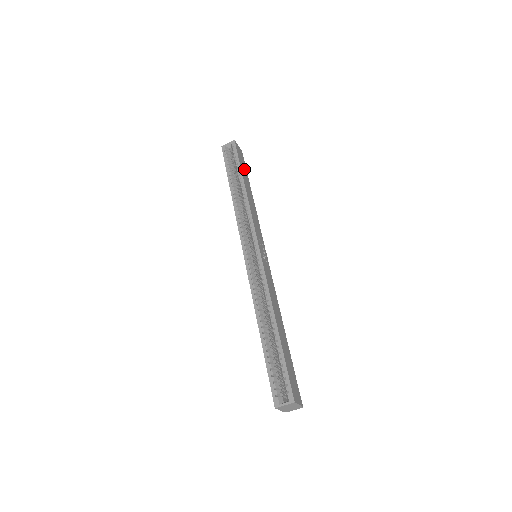
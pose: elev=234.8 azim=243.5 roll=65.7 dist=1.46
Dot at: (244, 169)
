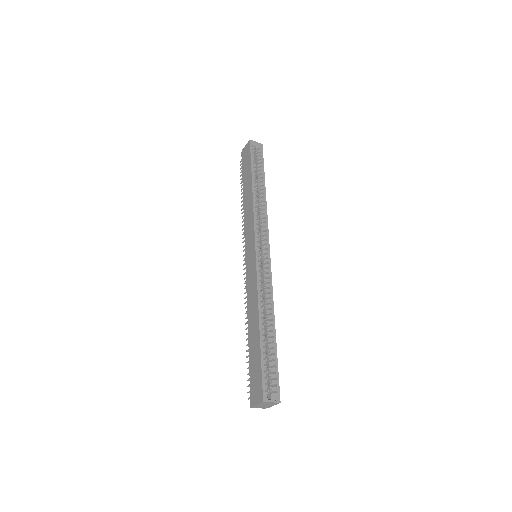
Dot at: occluded
